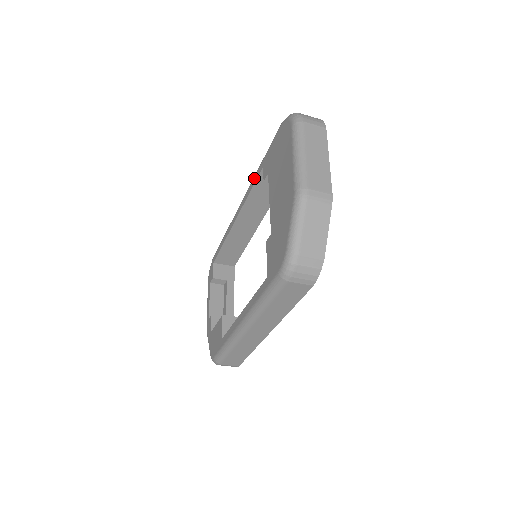
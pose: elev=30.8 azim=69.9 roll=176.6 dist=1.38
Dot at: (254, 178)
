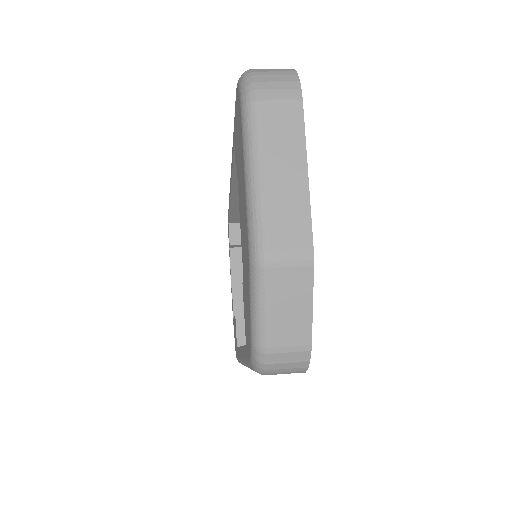
Dot at: (232, 149)
